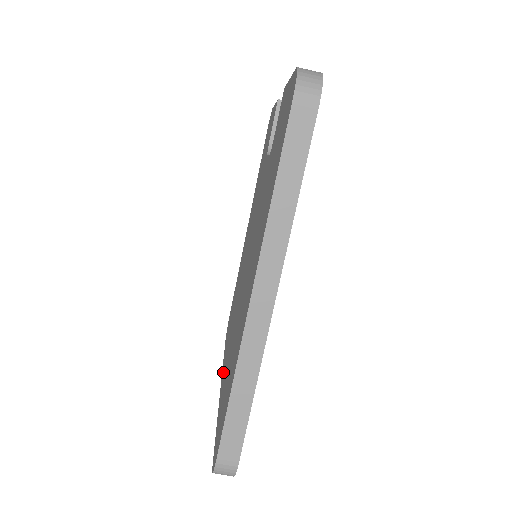
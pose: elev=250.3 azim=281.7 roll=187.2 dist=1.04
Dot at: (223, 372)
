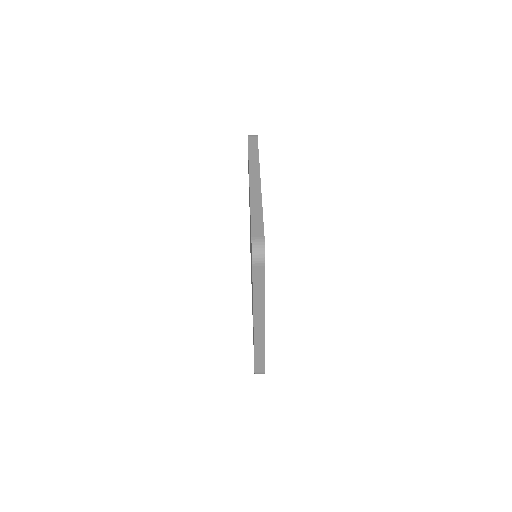
Dot at: occluded
